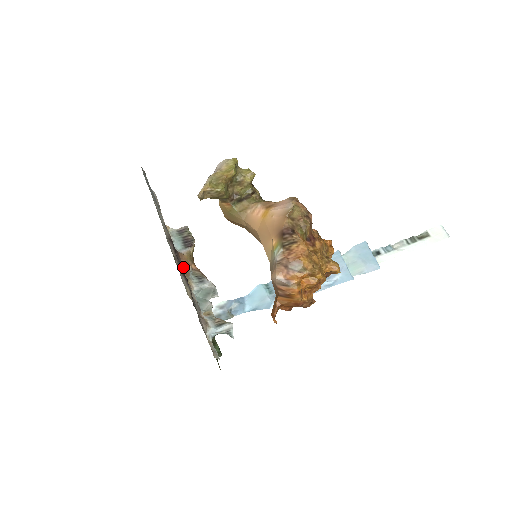
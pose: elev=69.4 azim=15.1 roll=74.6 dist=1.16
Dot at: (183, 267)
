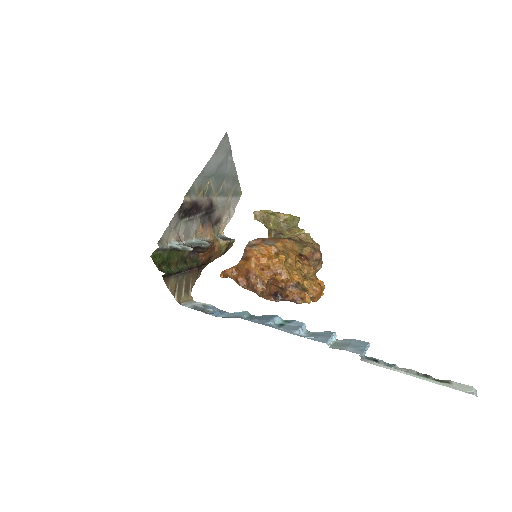
Dot at: (204, 229)
